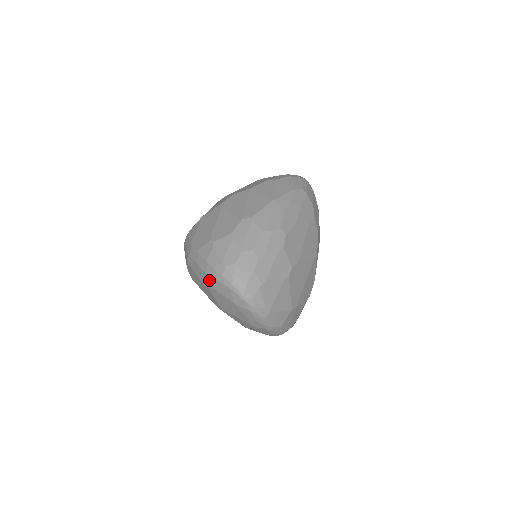
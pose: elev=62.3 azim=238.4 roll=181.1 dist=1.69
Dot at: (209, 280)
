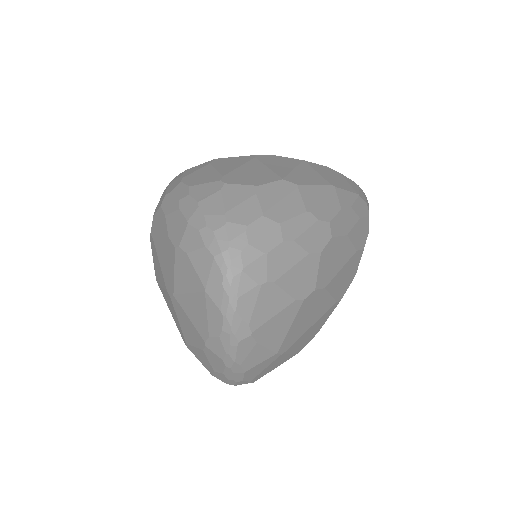
Dot at: (185, 233)
